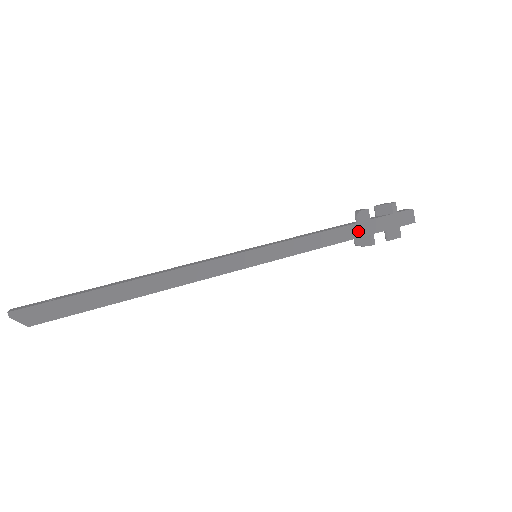
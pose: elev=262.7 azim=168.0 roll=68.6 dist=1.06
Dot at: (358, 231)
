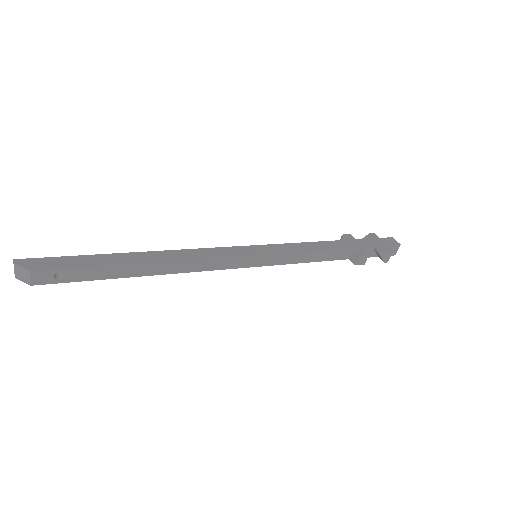
Dot at: (348, 245)
